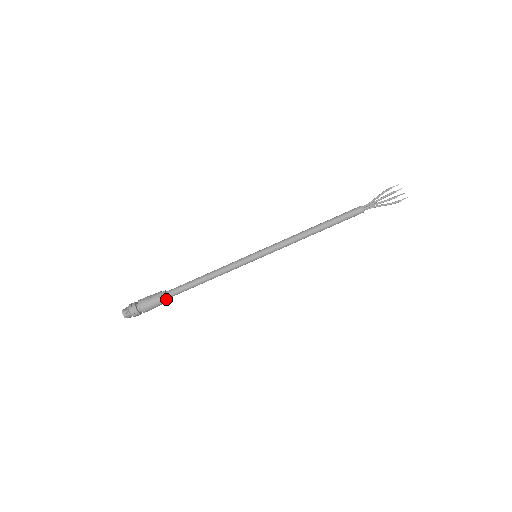
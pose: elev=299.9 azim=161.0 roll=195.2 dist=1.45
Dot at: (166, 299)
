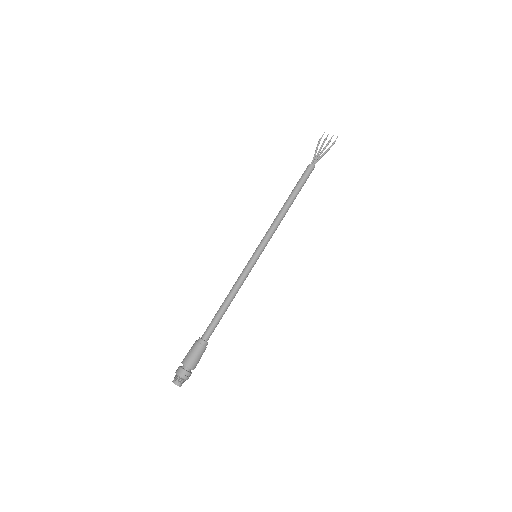
Dot at: (205, 343)
